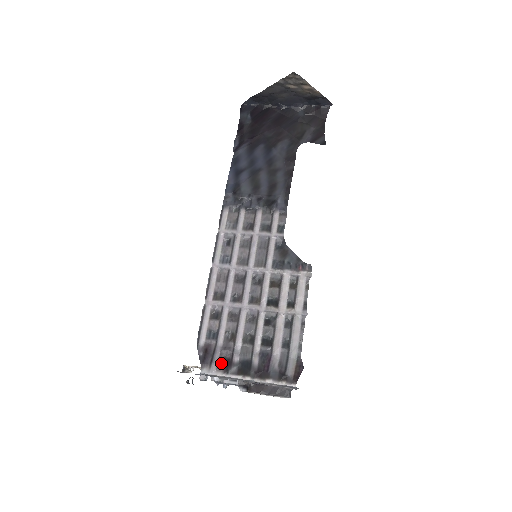
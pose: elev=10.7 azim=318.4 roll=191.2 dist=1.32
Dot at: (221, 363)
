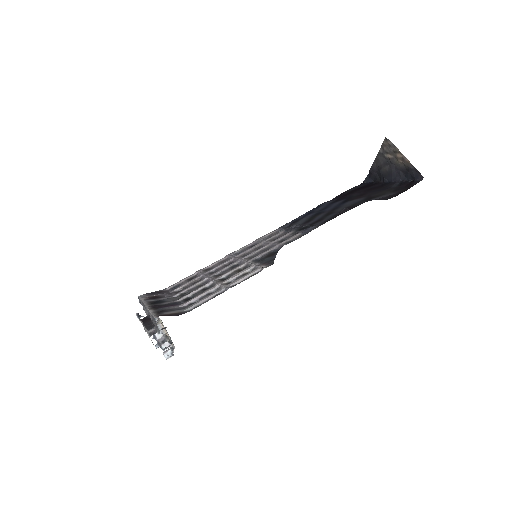
Dot at: (153, 296)
